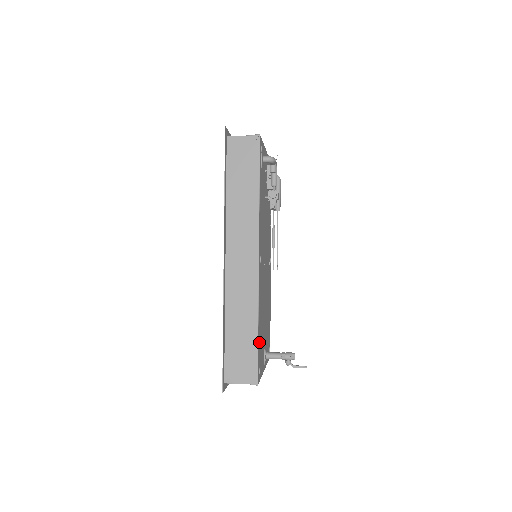
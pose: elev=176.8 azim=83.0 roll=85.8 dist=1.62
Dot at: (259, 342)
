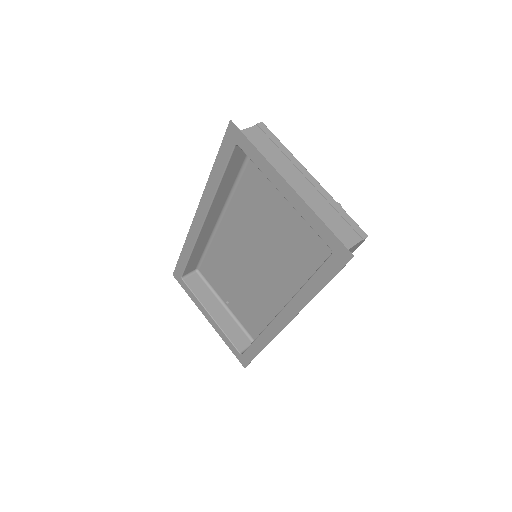
Dot at: occluded
